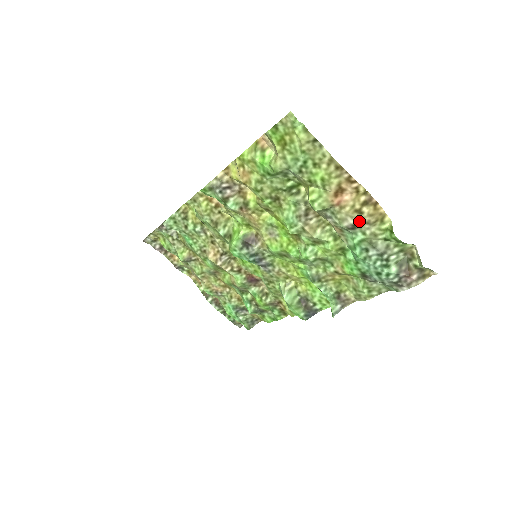
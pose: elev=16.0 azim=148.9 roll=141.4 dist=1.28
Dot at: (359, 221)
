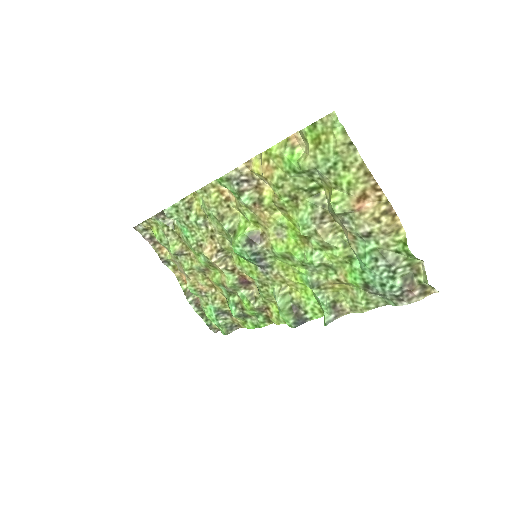
Dot at: (375, 229)
